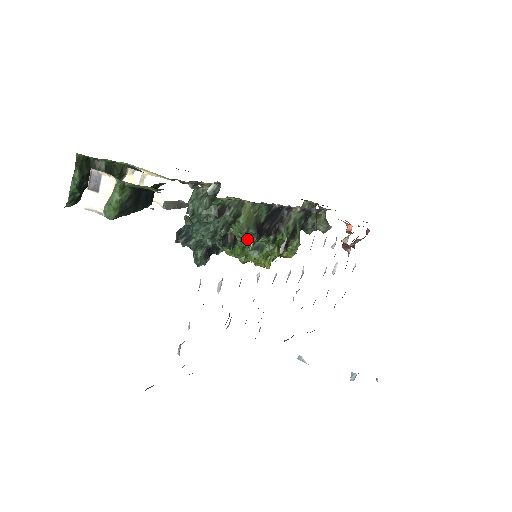
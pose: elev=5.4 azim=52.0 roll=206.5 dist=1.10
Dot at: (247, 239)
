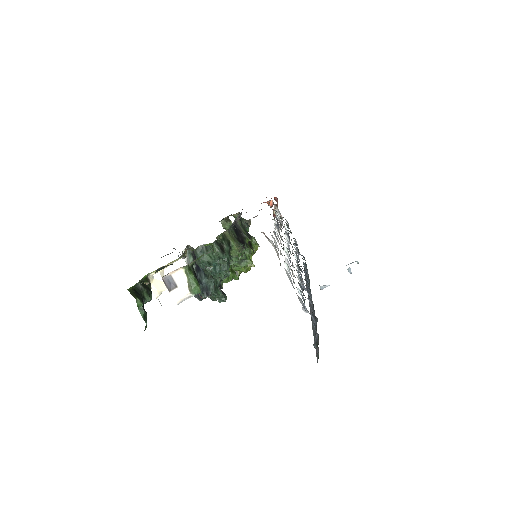
Dot at: (241, 254)
